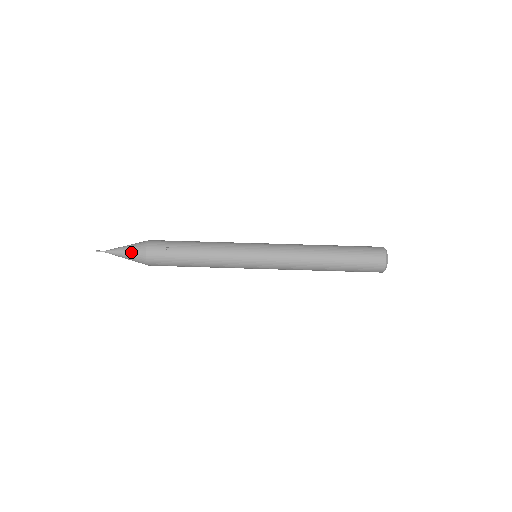
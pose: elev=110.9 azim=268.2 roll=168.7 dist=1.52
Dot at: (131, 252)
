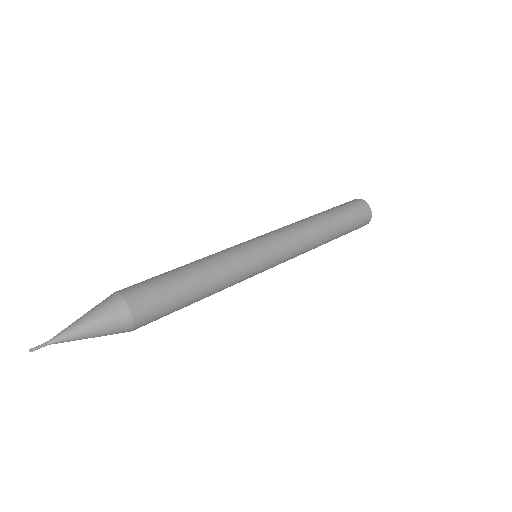
Dot at: (92, 309)
